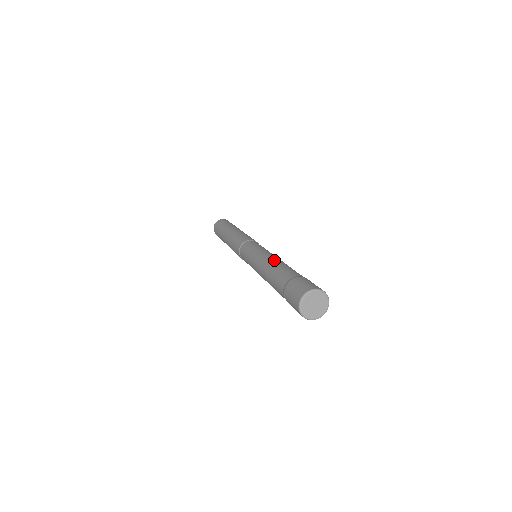
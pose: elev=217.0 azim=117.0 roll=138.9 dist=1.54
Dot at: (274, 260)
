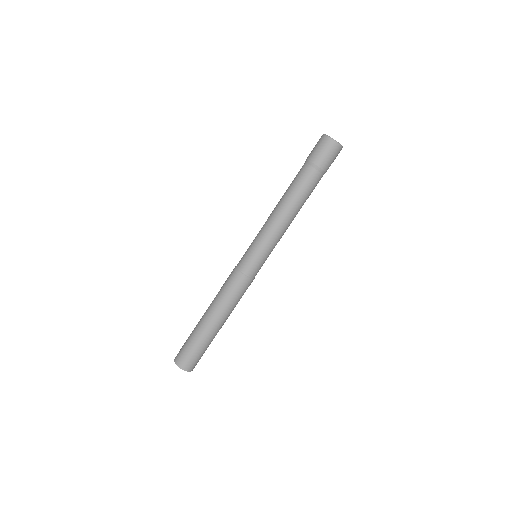
Dot at: occluded
